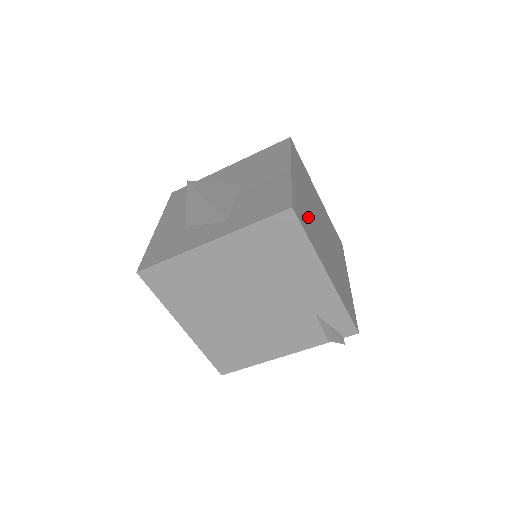
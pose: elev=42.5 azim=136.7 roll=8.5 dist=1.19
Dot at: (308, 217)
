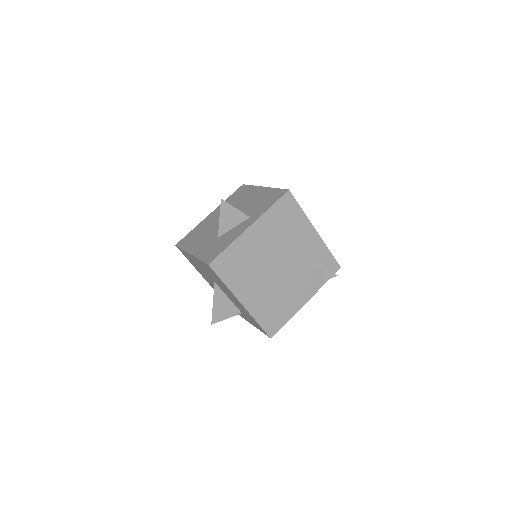
Dot at: occluded
